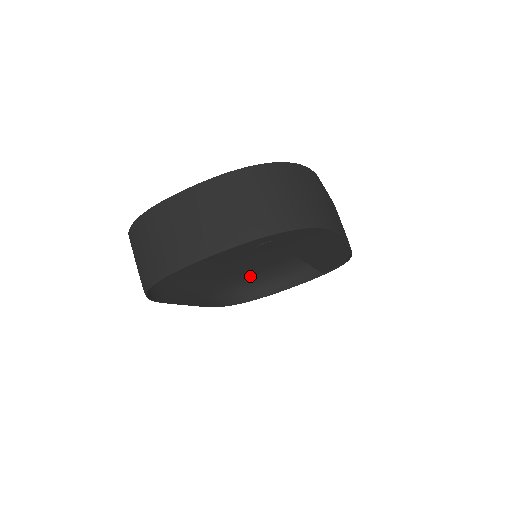
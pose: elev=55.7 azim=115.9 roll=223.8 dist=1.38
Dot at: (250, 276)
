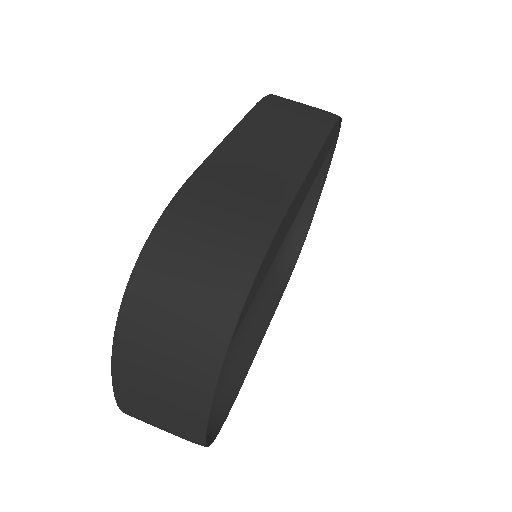
Dot at: occluded
